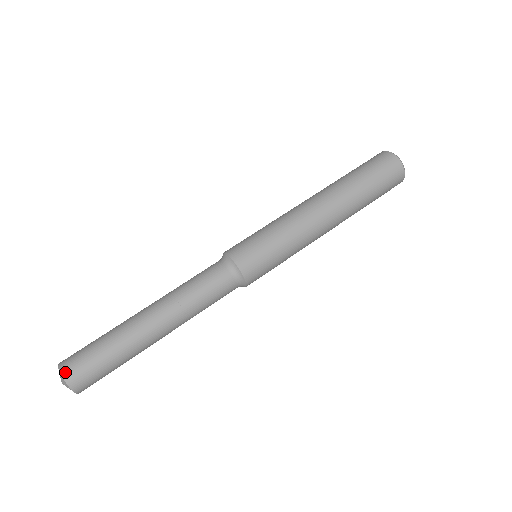
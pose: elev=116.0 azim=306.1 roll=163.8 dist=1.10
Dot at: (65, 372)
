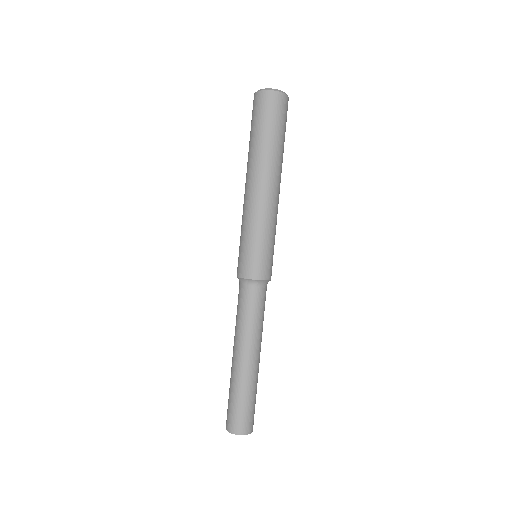
Dot at: (229, 429)
